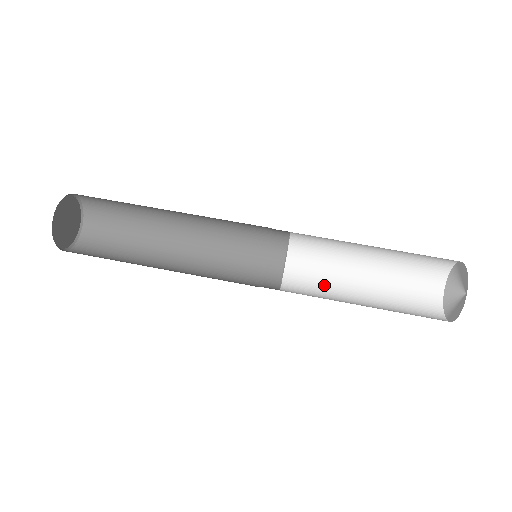
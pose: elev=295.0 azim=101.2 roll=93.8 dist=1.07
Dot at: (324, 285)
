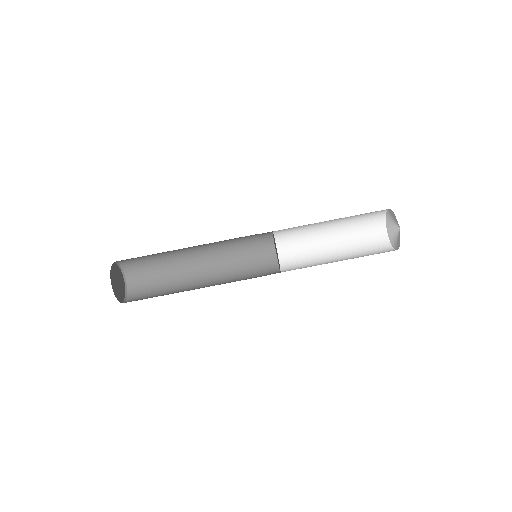
Dot at: (303, 232)
